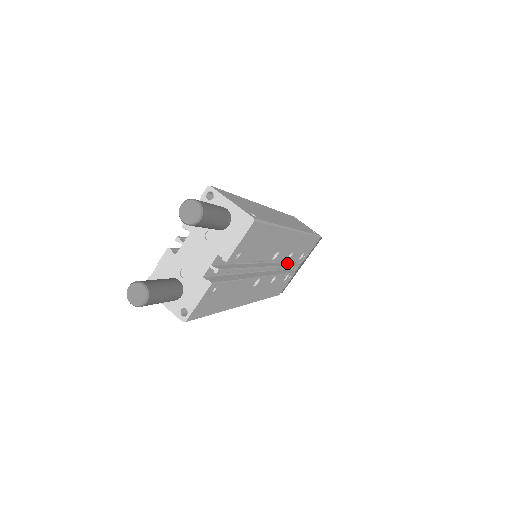
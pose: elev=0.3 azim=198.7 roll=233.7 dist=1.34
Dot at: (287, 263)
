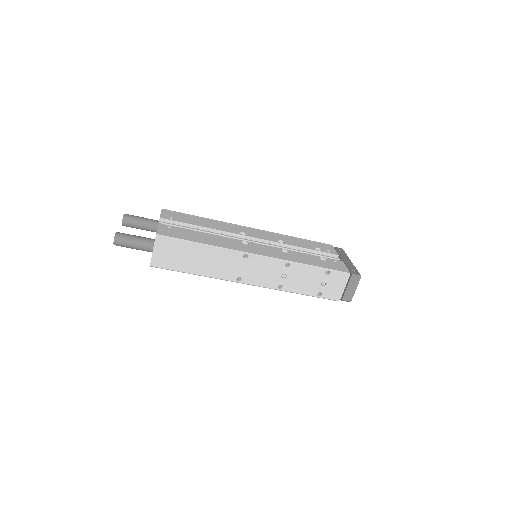
Dot at: occluded
